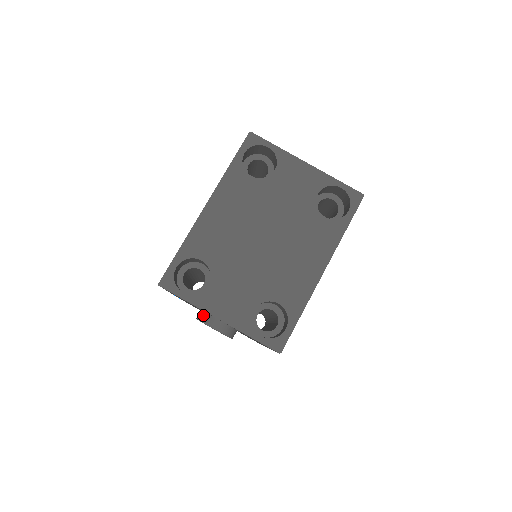
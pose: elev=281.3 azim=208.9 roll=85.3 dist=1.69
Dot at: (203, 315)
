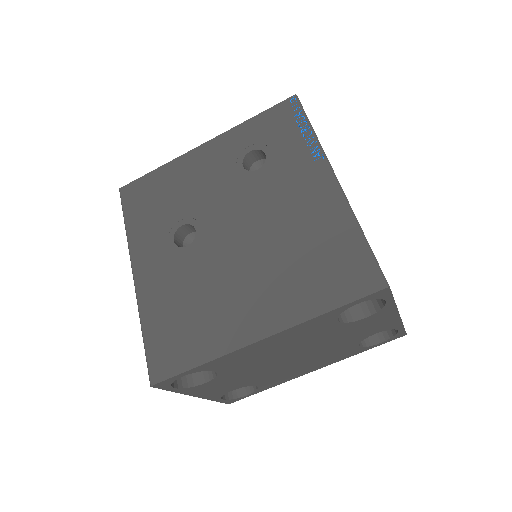
Dot at: occluded
